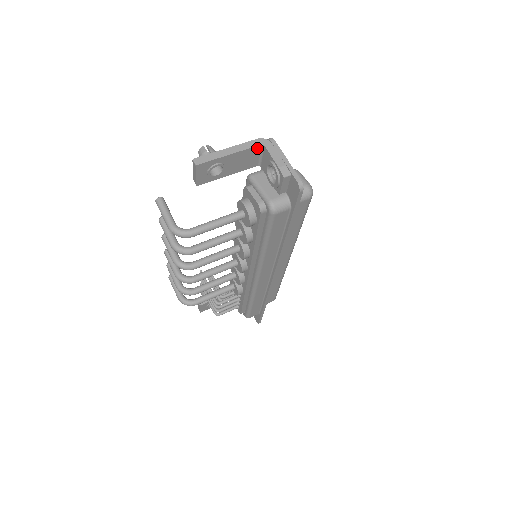
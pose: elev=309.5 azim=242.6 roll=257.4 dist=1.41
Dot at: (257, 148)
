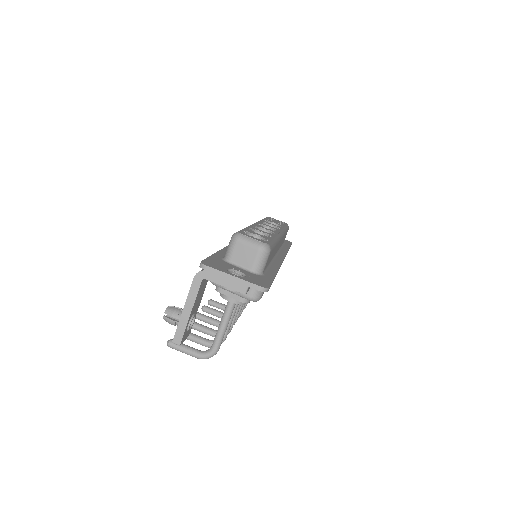
Dot at: (201, 283)
